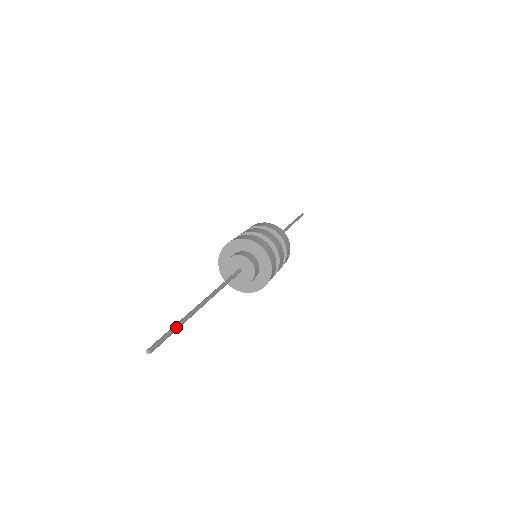
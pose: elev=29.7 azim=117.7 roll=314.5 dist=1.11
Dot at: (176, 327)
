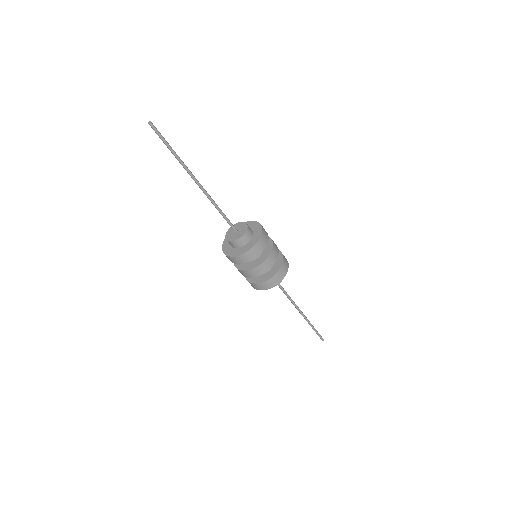
Dot at: occluded
